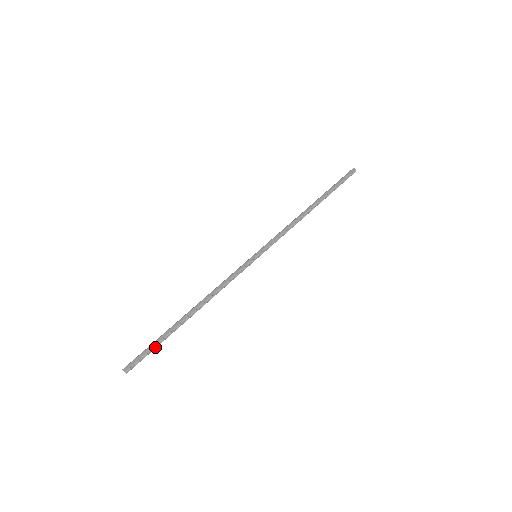
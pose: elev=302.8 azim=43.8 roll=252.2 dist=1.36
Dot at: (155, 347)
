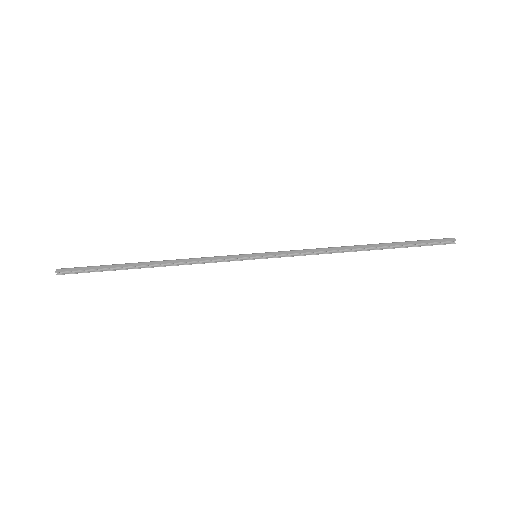
Dot at: (96, 271)
